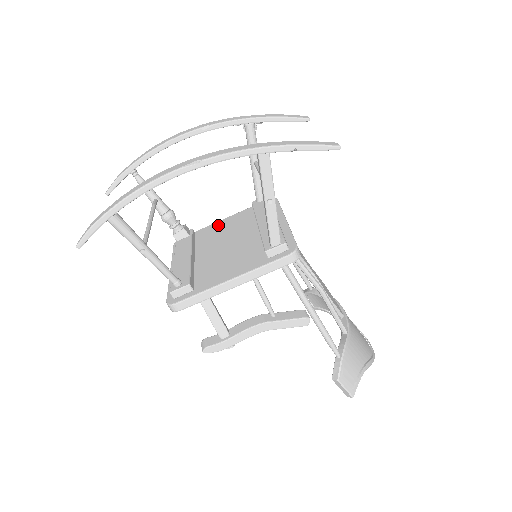
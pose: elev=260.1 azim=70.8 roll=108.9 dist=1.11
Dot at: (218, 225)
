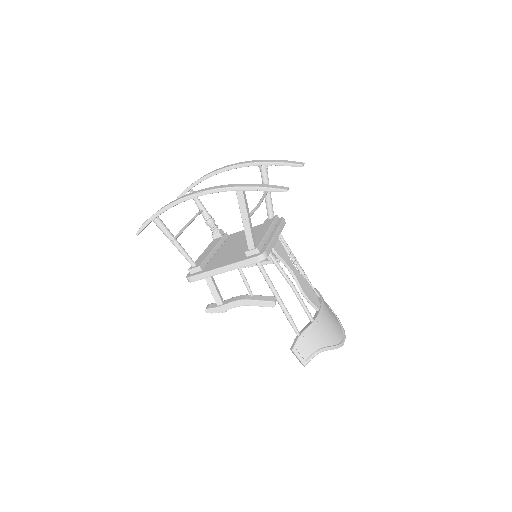
Dot at: (243, 232)
